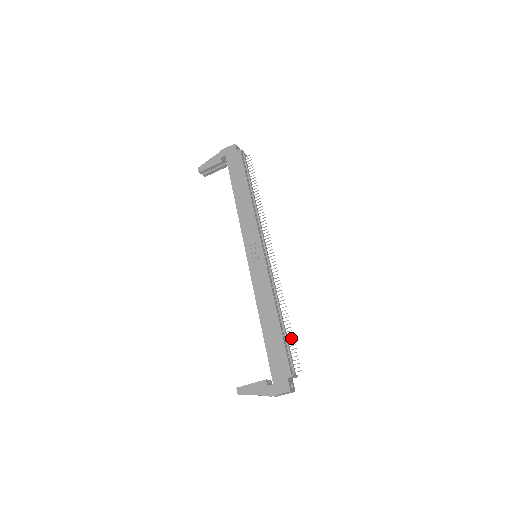
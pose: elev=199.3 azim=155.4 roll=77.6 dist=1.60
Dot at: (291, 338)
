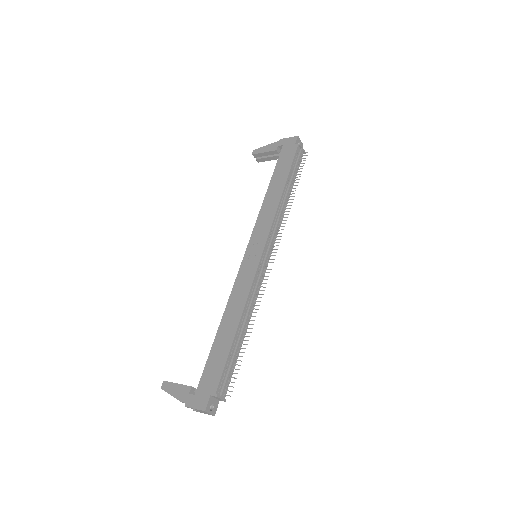
Dot at: (241, 356)
